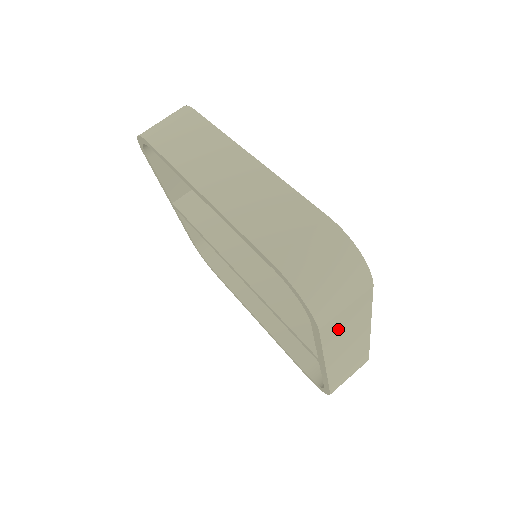
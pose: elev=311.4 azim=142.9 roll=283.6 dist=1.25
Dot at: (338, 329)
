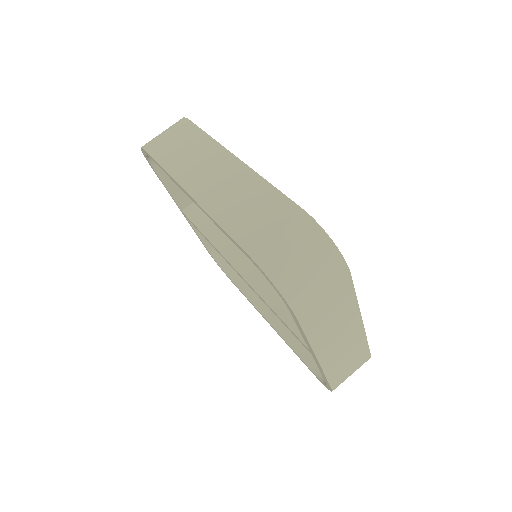
Dot at: (320, 318)
